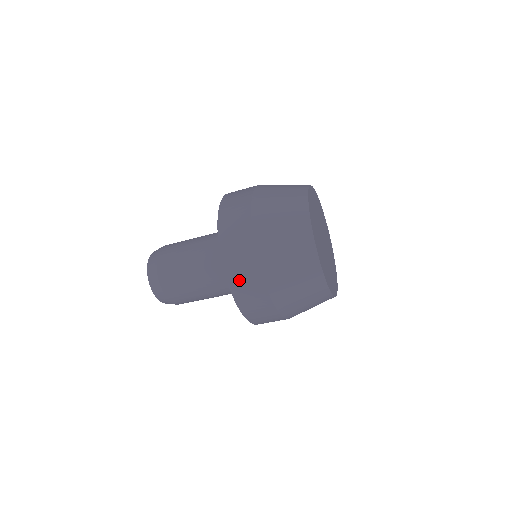
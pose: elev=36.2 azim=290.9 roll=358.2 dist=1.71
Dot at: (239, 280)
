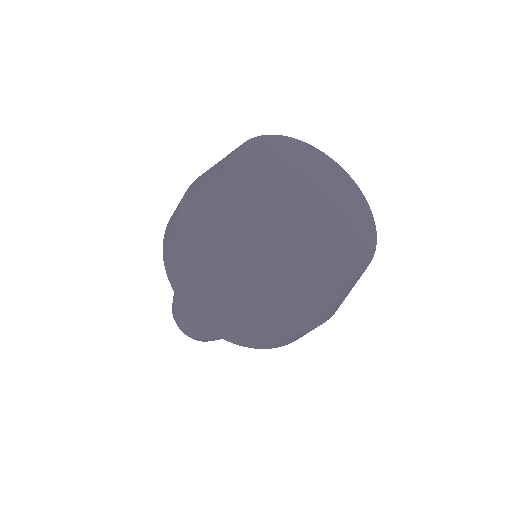
Dot at: (202, 314)
